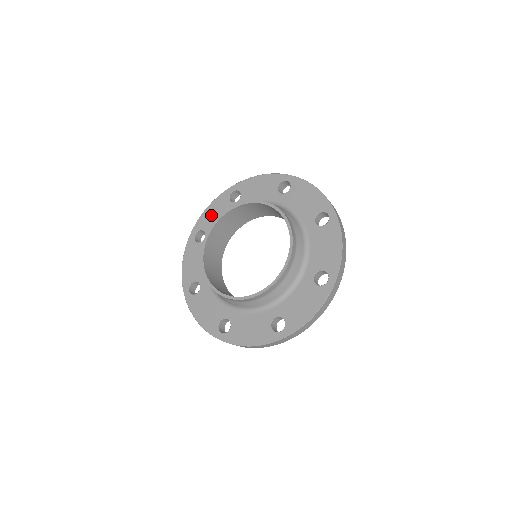
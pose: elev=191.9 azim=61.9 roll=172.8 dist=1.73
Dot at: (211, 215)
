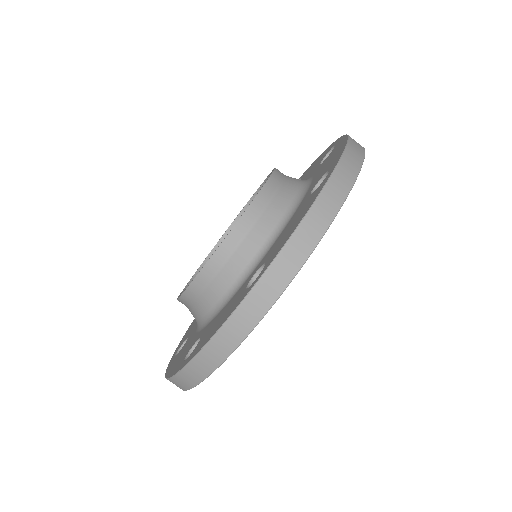
Dot at: occluded
